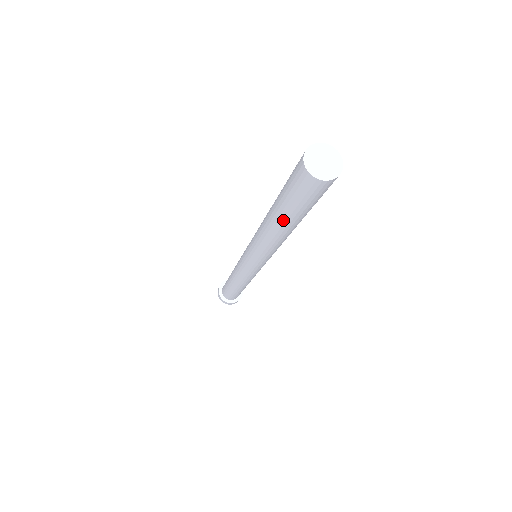
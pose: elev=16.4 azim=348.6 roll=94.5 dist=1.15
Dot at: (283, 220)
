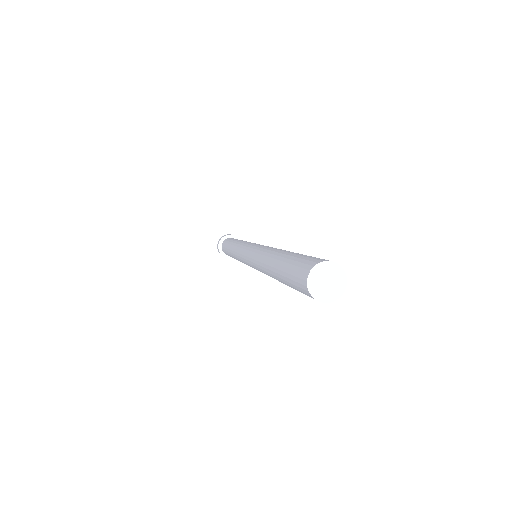
Dot at: (281, 281)
